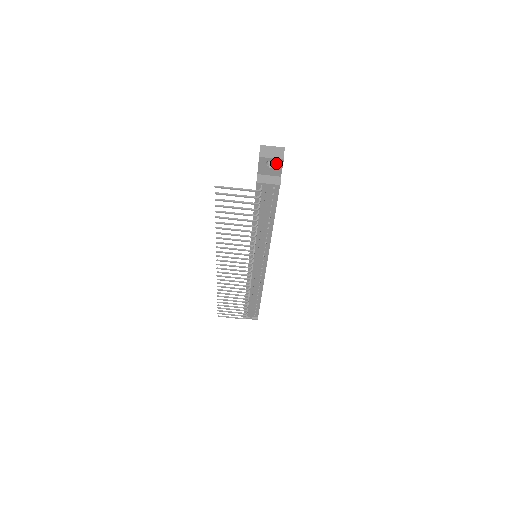
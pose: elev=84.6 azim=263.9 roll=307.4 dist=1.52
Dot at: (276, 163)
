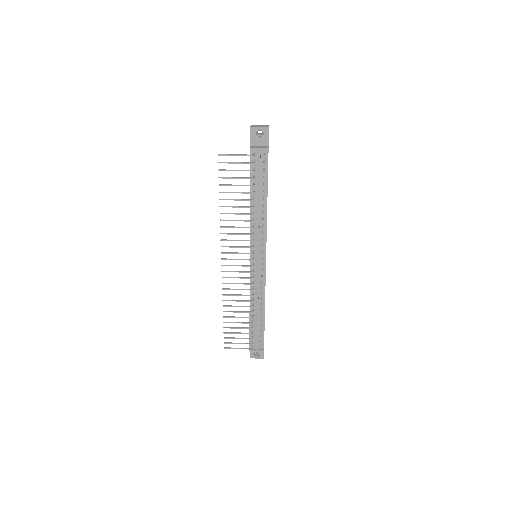
Dot at: (263, 132)
